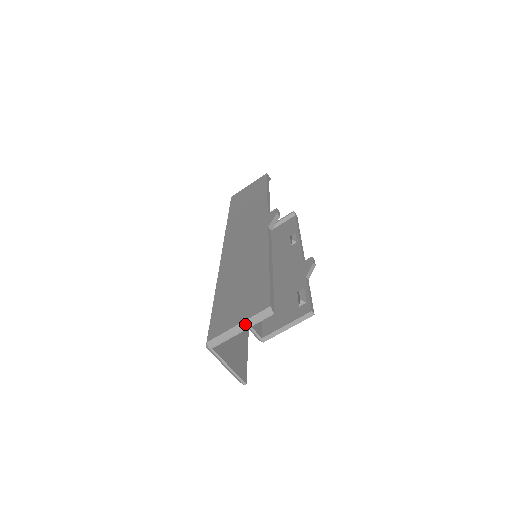
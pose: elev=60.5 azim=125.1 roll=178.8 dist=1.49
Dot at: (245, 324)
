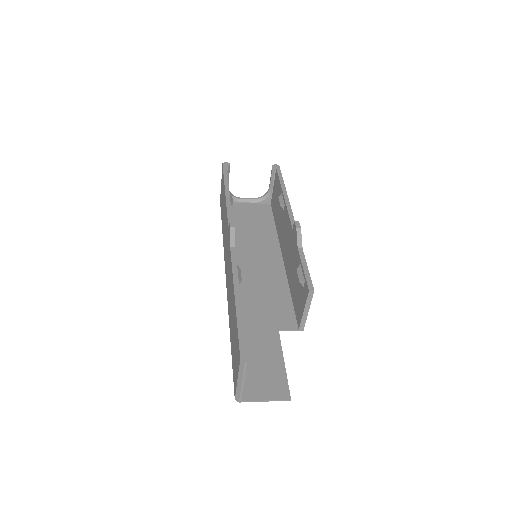
Dot at: (240, 378)
